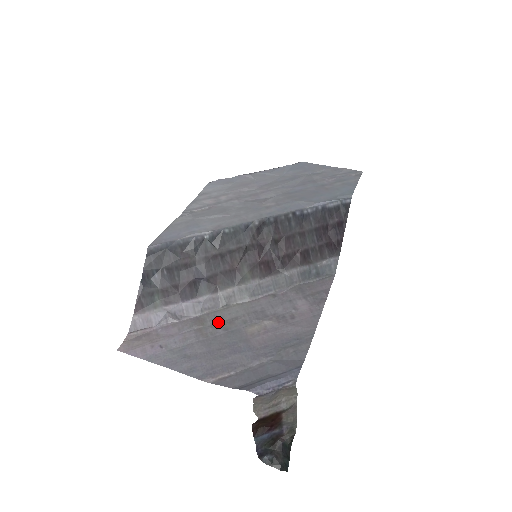
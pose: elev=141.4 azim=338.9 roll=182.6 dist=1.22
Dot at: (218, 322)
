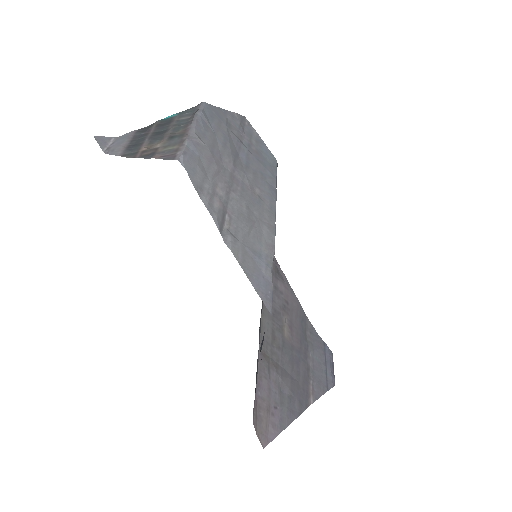
Dot at: (271, 345)
